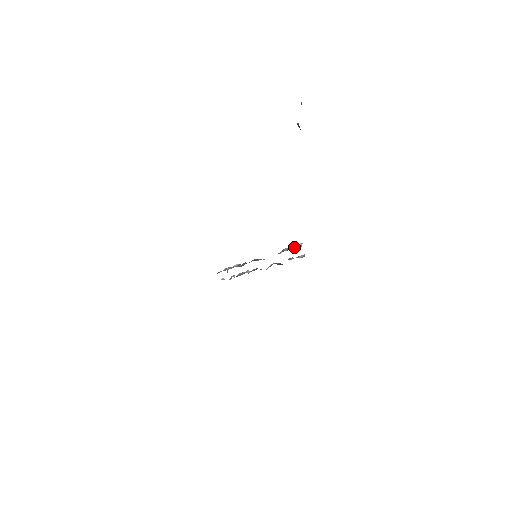
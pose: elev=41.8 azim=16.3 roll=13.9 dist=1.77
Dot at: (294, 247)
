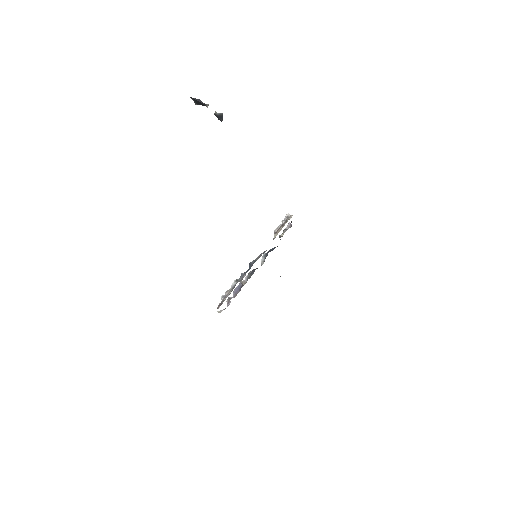
Dot at: (285, 221)
